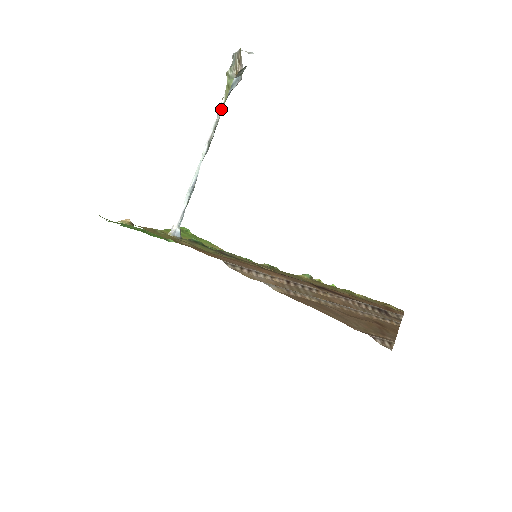
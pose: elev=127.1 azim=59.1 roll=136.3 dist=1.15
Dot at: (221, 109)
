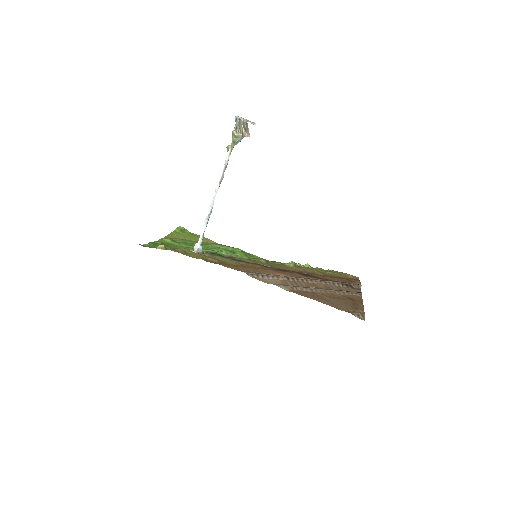
Dot at: (228, 158)
